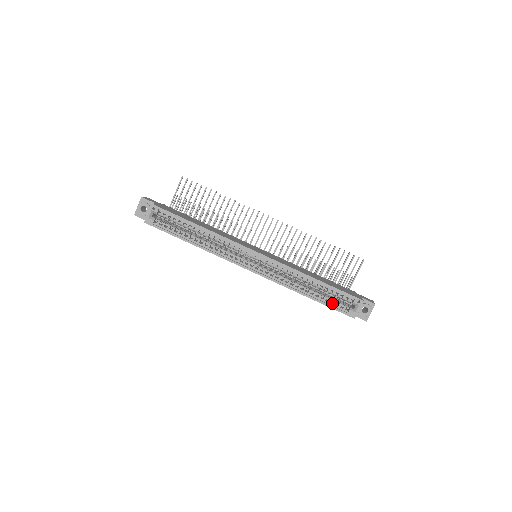
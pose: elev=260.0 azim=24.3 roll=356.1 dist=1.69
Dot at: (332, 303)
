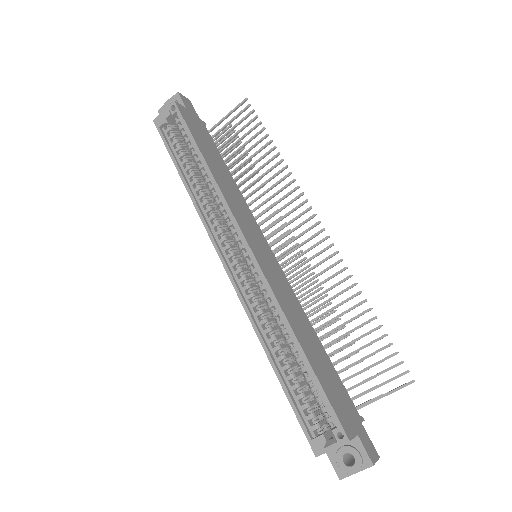
Dot at: (302, 403)
